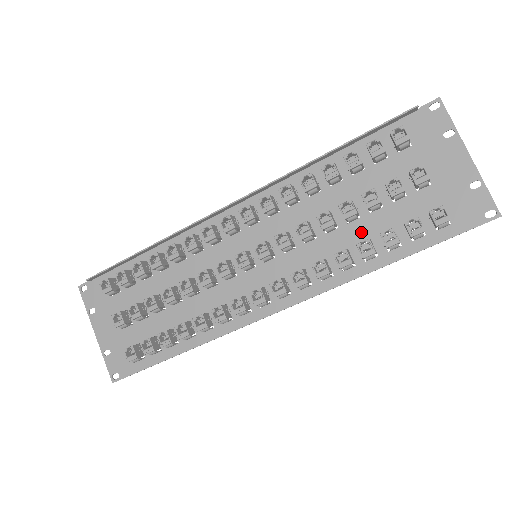
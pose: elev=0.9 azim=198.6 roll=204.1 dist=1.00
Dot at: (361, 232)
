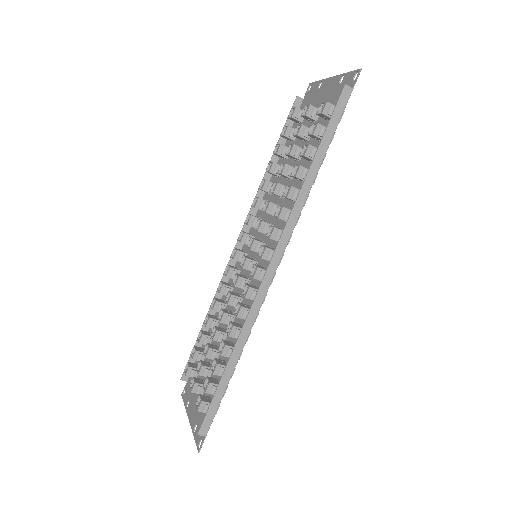
Dot at: occluded
